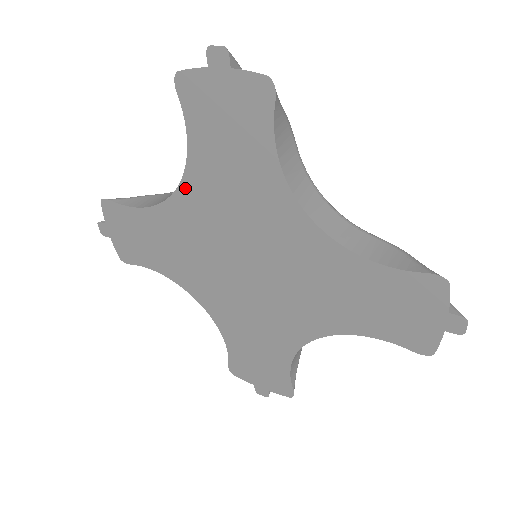
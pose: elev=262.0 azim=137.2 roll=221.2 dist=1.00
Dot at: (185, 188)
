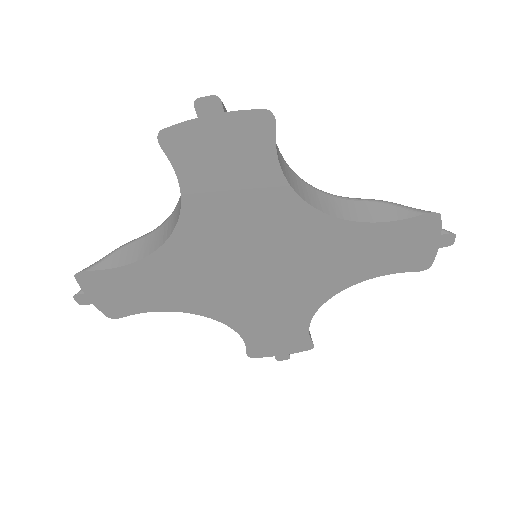
Dot at: (182, 230)
